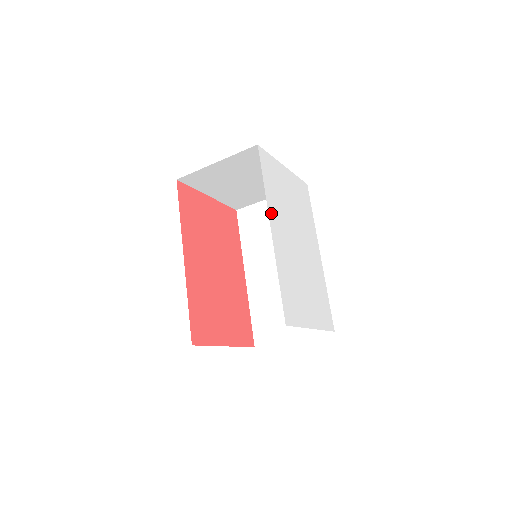
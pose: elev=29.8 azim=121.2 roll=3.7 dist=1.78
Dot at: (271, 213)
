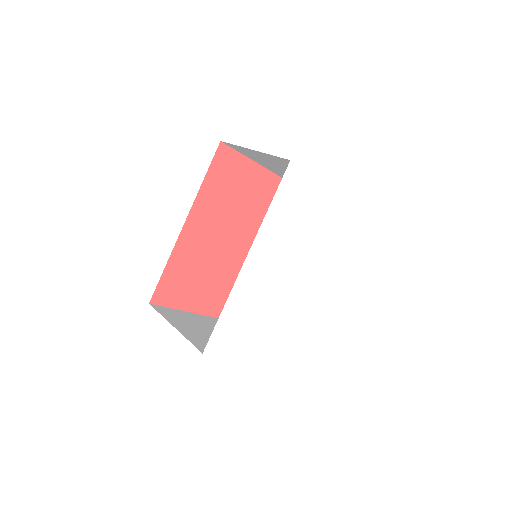
Dot at: (260, 241)
